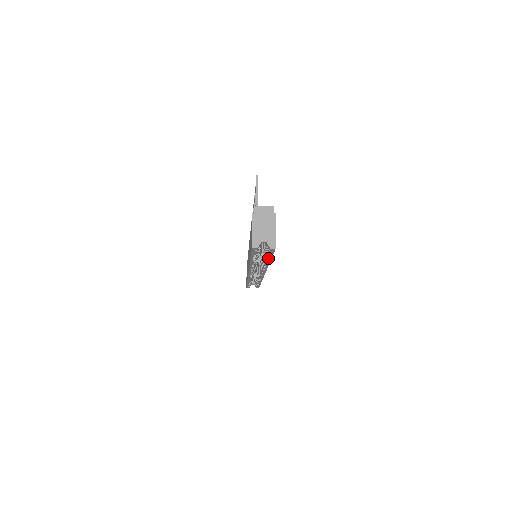
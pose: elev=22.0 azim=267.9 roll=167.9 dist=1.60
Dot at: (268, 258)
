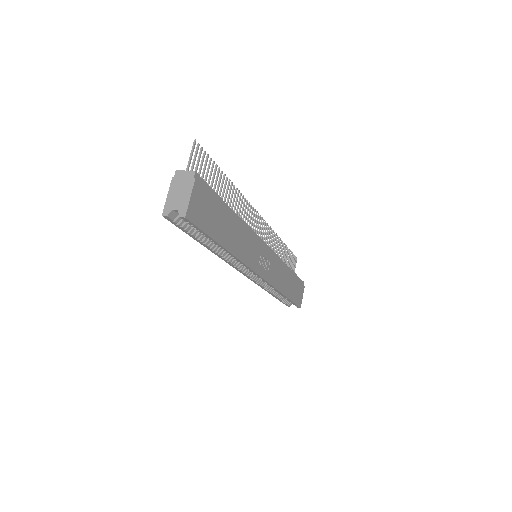
Dot at: (212, 240)
